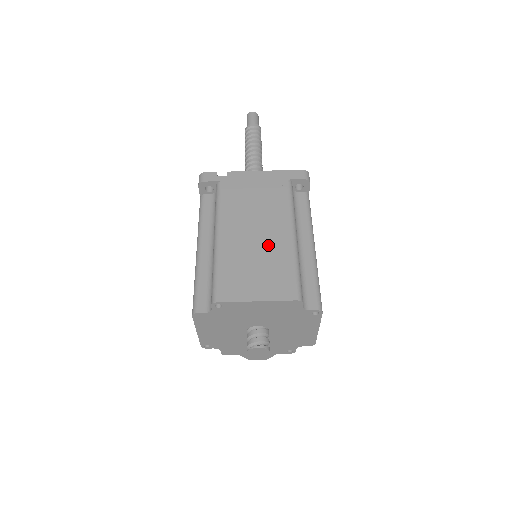
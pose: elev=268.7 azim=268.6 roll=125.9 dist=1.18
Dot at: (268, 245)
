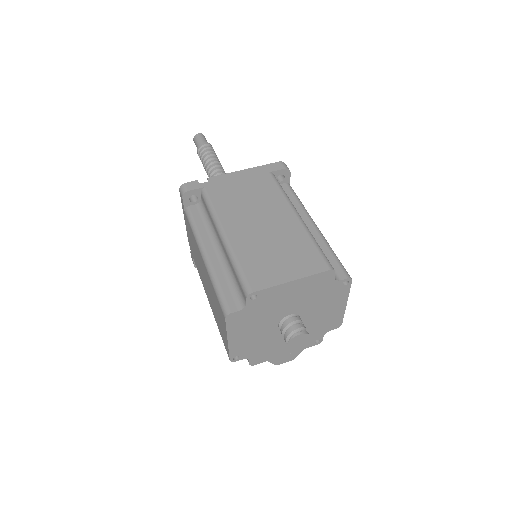
Dot at: (278, 230)
